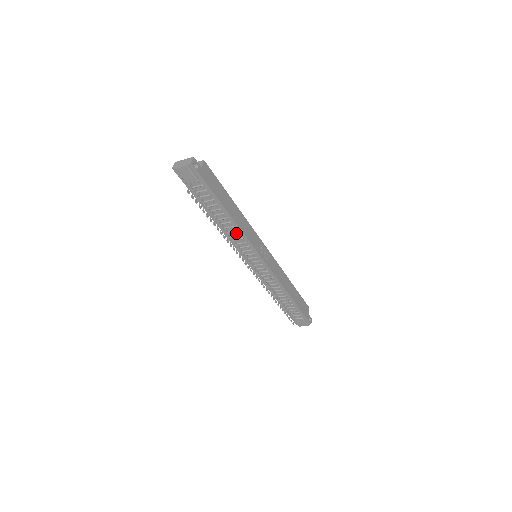
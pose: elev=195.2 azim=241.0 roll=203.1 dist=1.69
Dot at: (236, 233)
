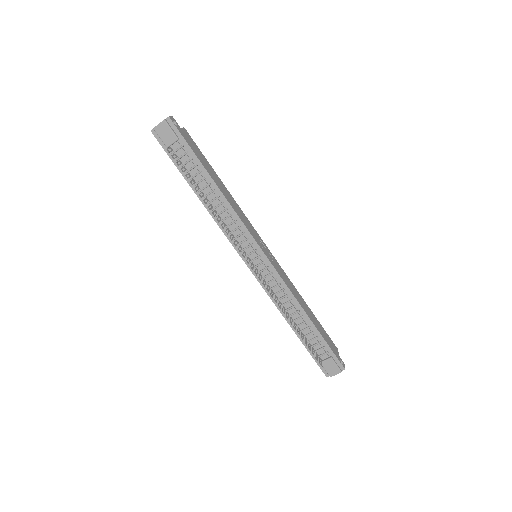
Dot at: (227, 213)
